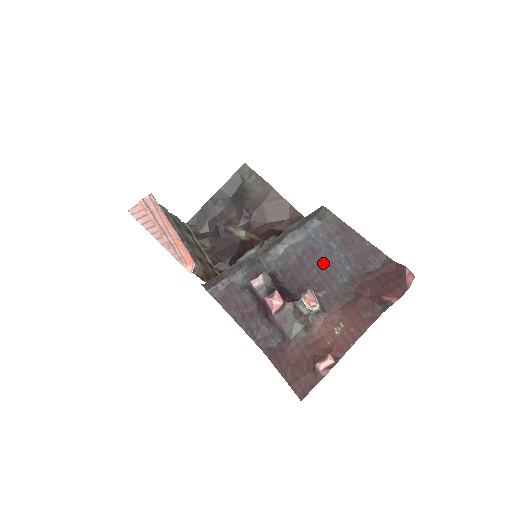
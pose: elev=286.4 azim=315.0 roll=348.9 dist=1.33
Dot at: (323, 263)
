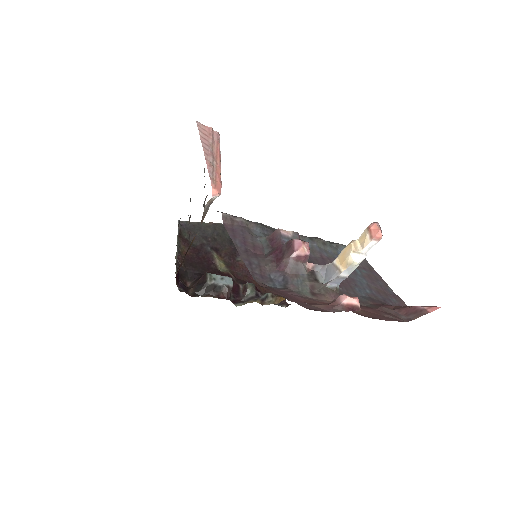
Dot at: occluded
